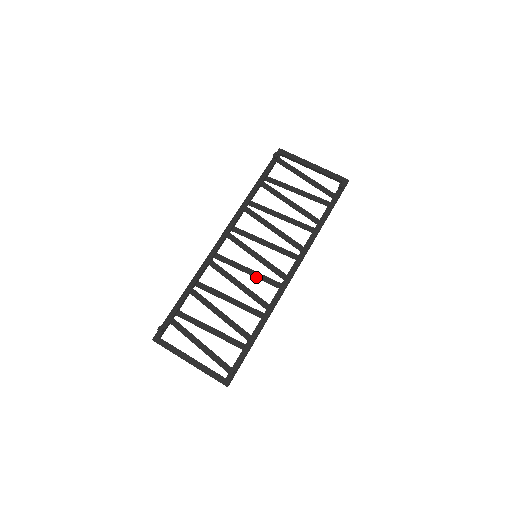
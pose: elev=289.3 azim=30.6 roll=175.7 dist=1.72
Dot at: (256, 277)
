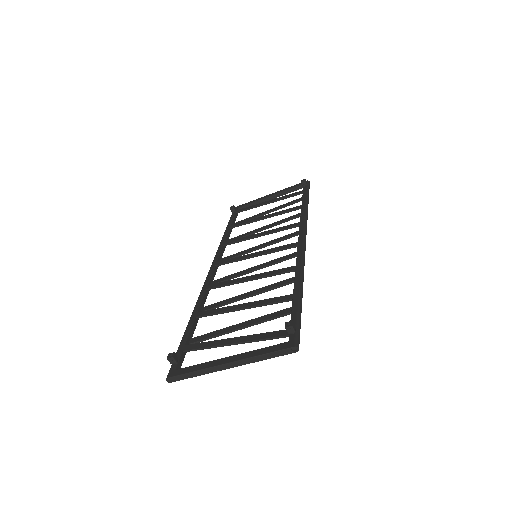
Dot at: (266, 265)
